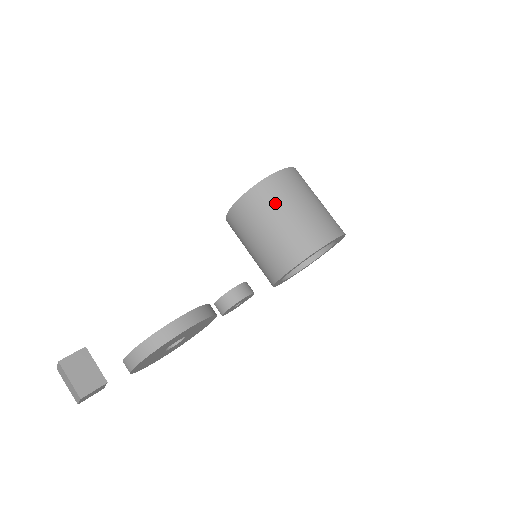
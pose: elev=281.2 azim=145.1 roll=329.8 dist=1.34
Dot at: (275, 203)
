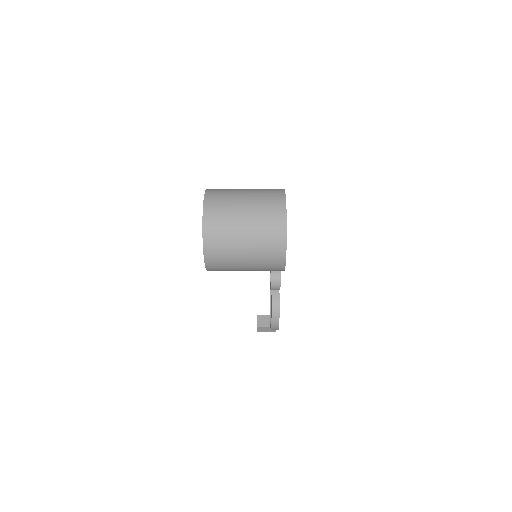
Dot at: occluded
